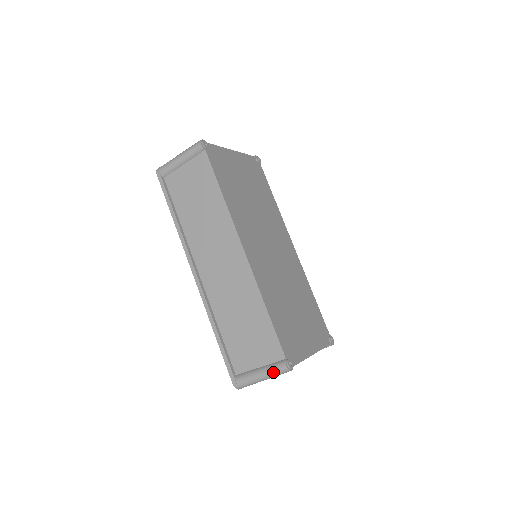
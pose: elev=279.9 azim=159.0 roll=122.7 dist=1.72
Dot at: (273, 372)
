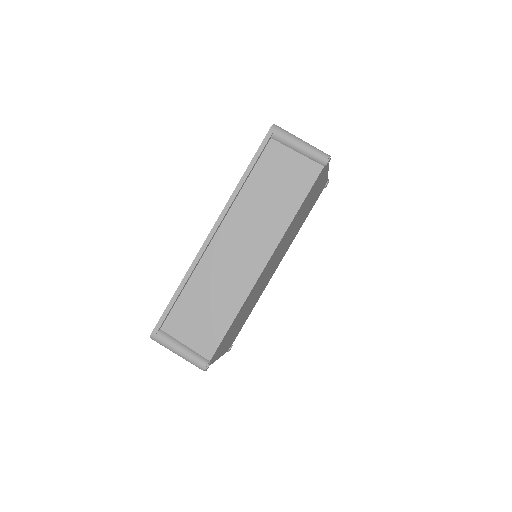
Dot at: (192, 360)
